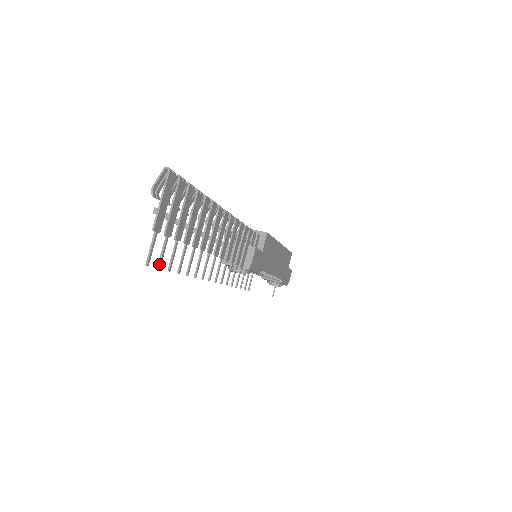
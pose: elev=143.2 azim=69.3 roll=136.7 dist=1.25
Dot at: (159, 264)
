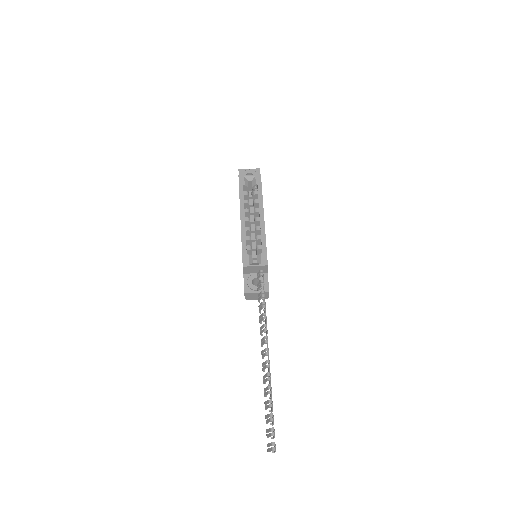
Dot at: occluded
